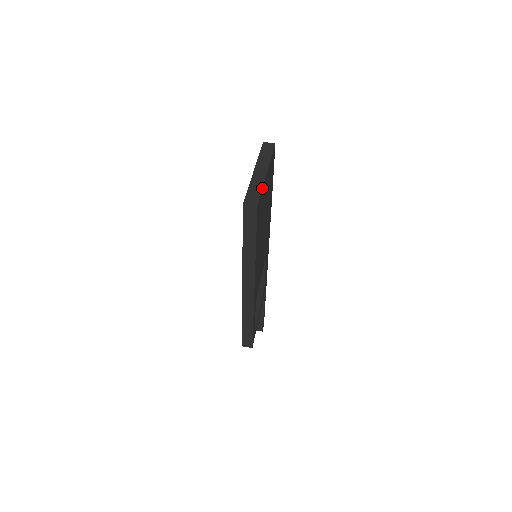
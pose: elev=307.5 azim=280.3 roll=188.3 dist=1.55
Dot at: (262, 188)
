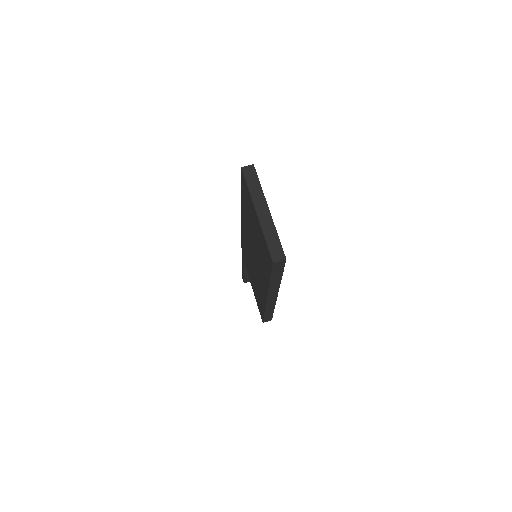
Dot at: (277, 234)
